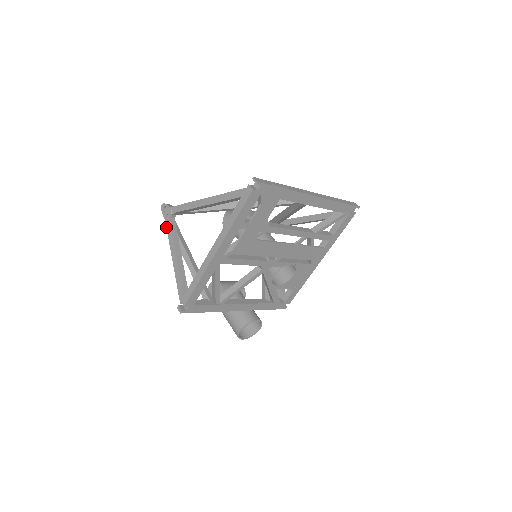
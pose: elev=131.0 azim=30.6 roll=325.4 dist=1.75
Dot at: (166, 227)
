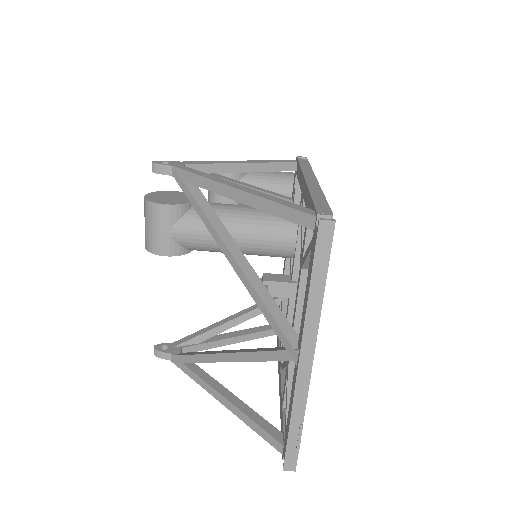
Dot at: occluded
